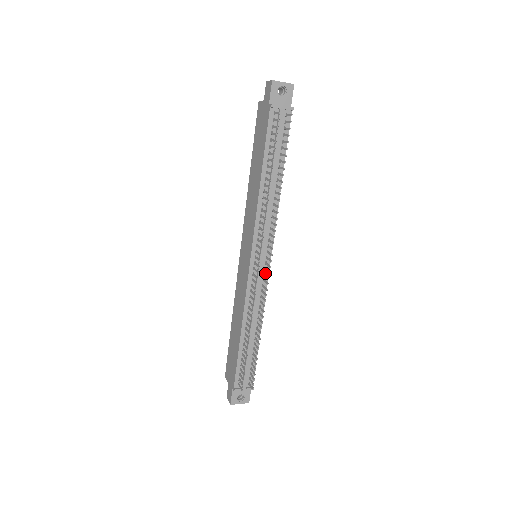
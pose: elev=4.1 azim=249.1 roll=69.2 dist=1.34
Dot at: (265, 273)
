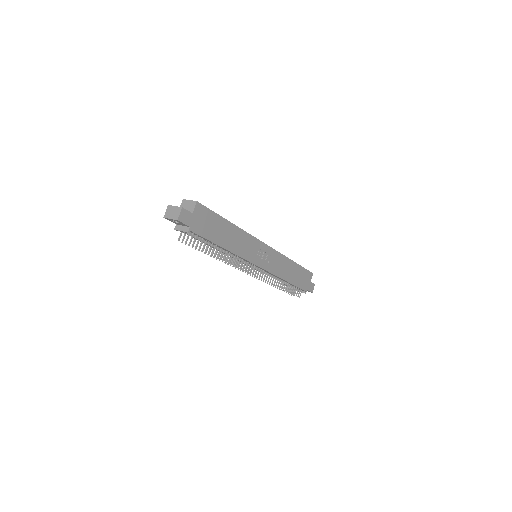
Dot at: (262, 269)
